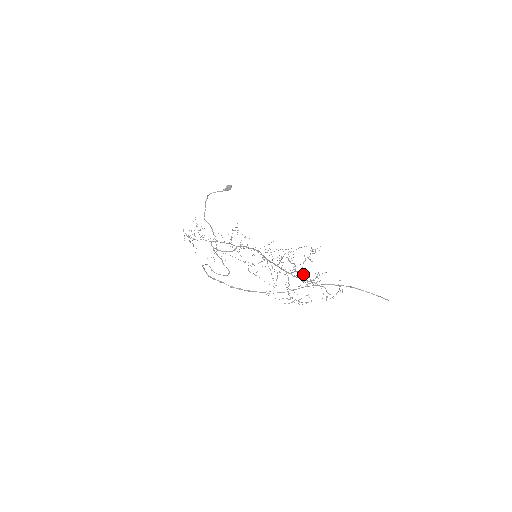
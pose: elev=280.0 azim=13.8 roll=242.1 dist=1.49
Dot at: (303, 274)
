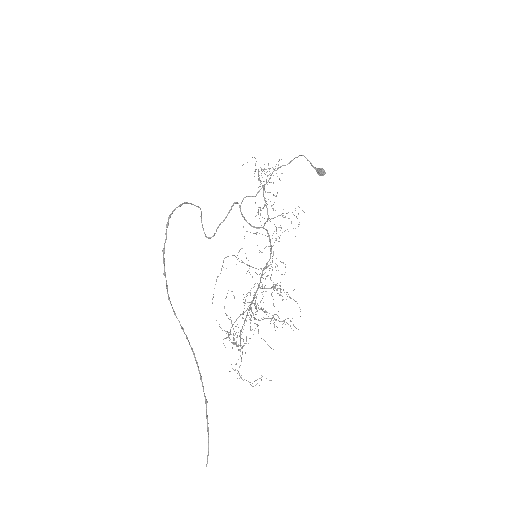
Dot at: (257, 325)
